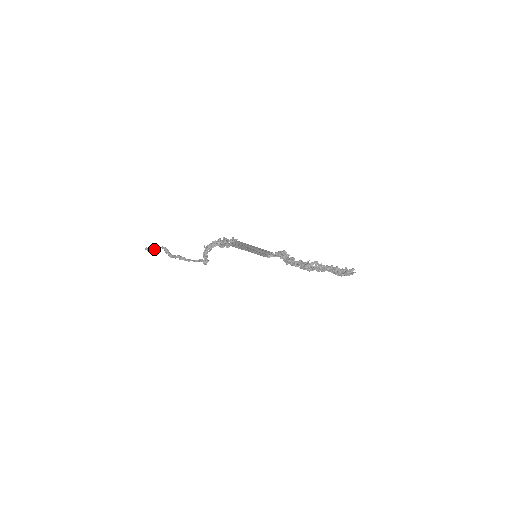
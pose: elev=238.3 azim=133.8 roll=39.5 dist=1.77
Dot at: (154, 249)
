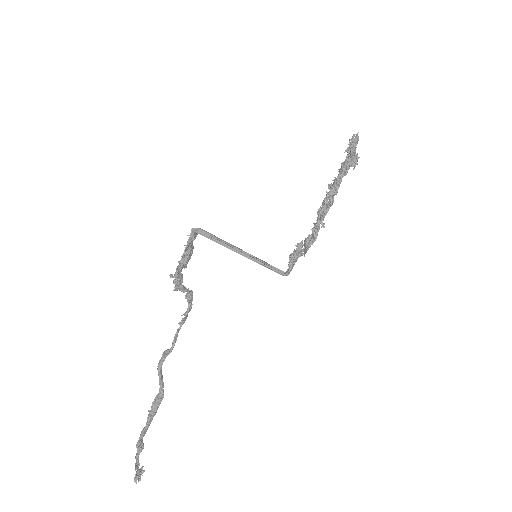
Dot at: (139, 441)
